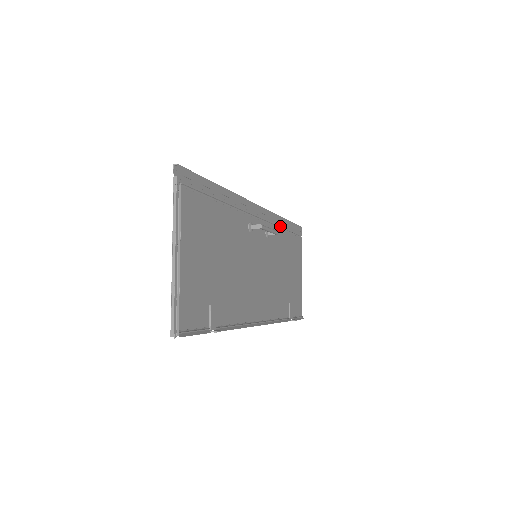
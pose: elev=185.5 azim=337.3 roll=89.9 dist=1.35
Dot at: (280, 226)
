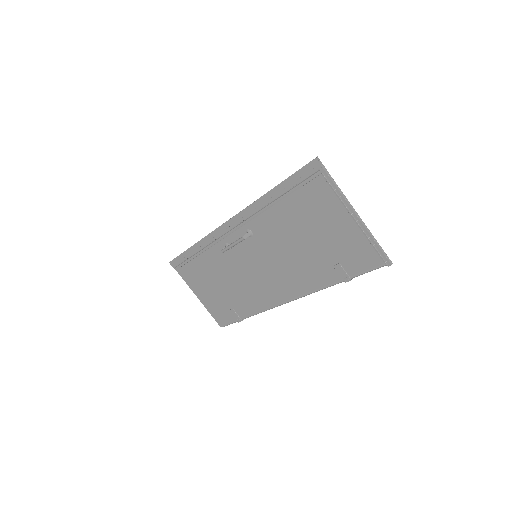
Dot at: (205, 248)
